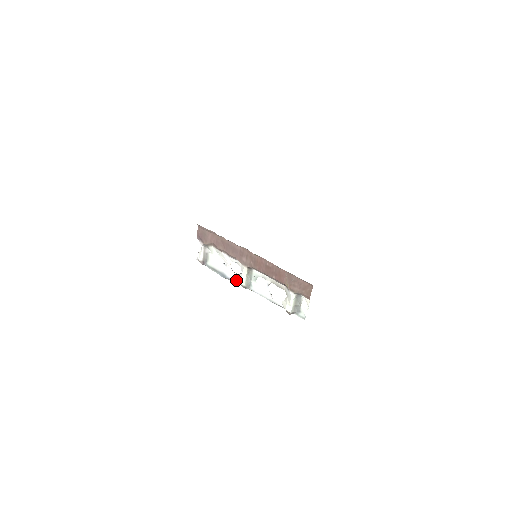
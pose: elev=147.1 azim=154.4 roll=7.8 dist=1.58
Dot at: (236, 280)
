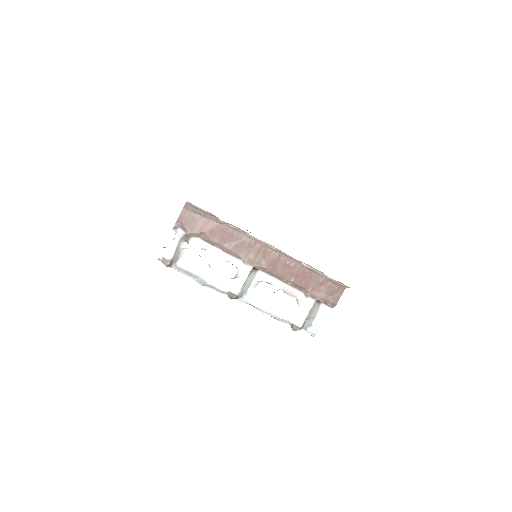
Dot at: (224, 287)
